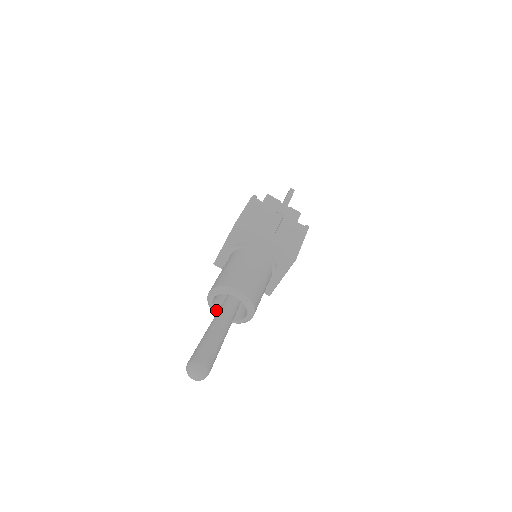
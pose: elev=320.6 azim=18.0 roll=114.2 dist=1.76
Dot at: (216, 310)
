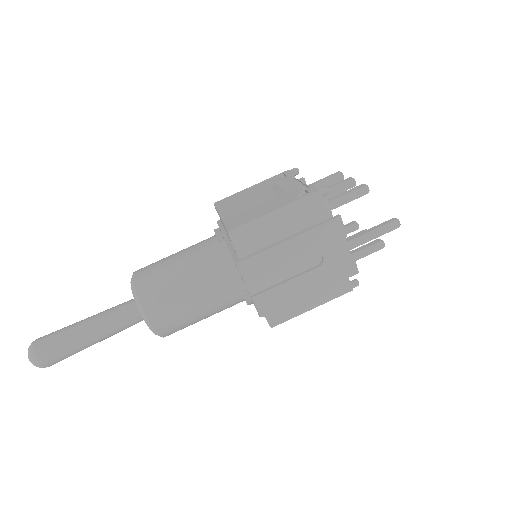
Dot at: occluded
